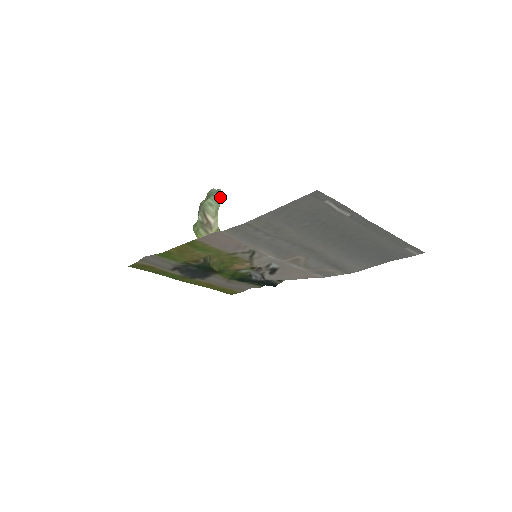
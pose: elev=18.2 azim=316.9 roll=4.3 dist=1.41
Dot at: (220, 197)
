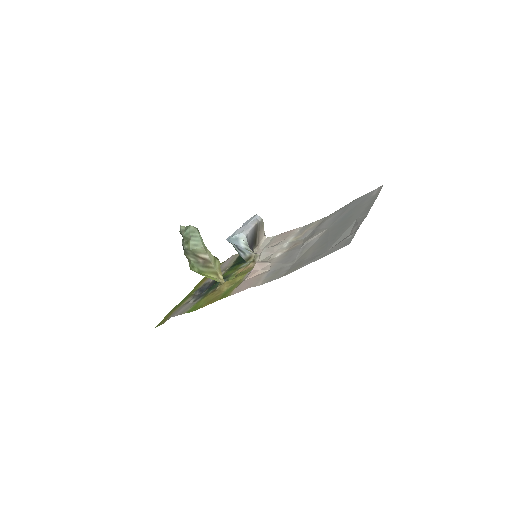
Dot at: (198, 234)
